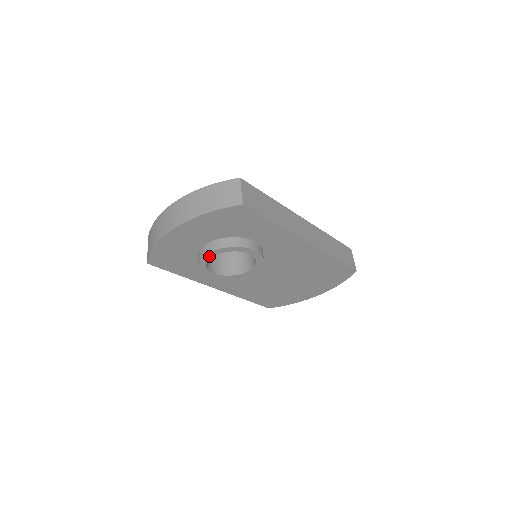
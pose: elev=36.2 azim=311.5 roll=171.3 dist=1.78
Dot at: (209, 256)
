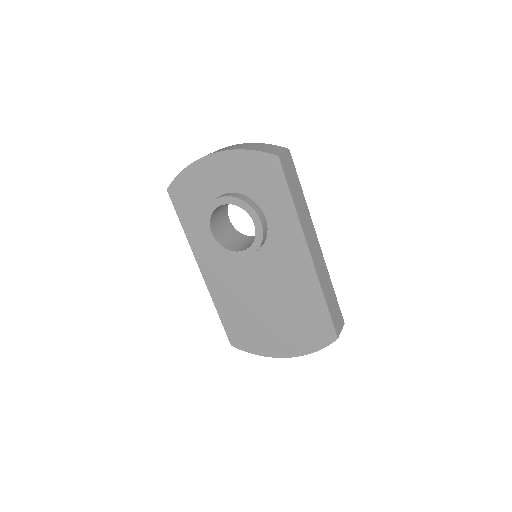
Dot at: (220, 202)
